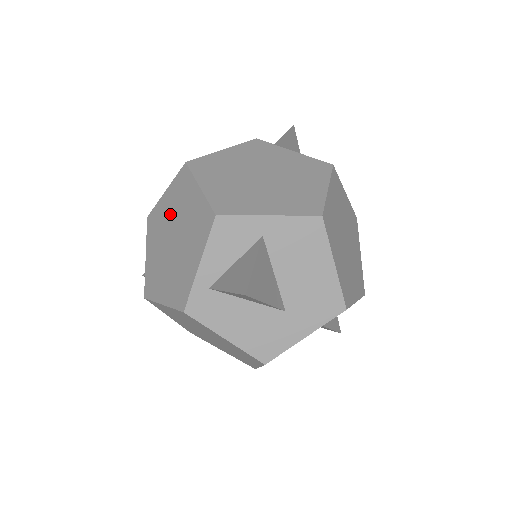
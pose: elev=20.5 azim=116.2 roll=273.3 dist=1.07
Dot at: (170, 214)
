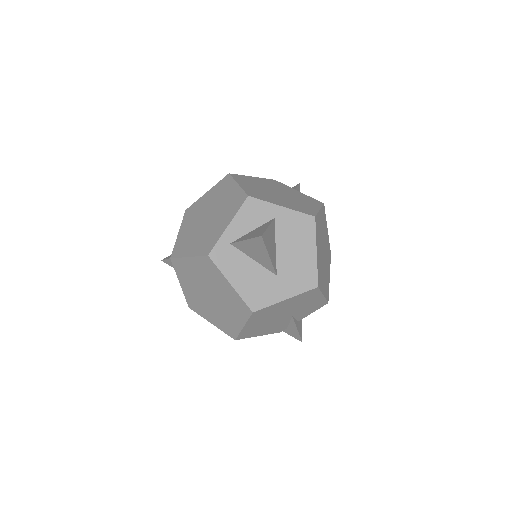
Dot at: (208, 204)
